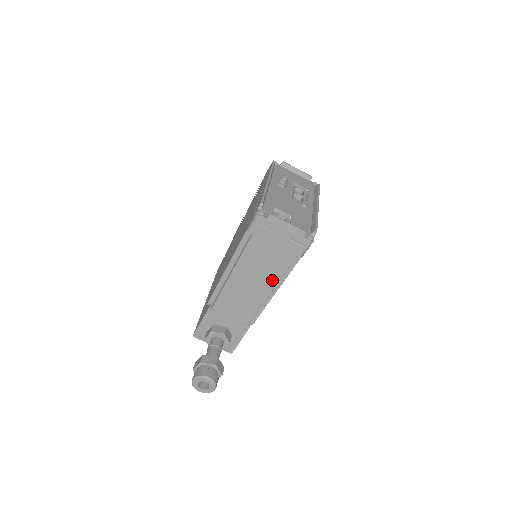
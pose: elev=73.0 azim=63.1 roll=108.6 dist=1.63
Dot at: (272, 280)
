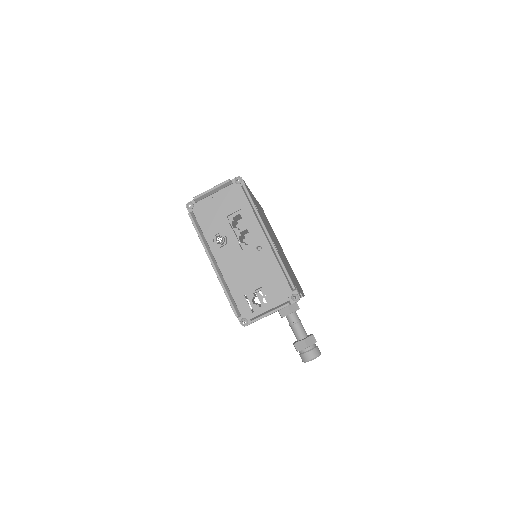
Dot at: occluded
